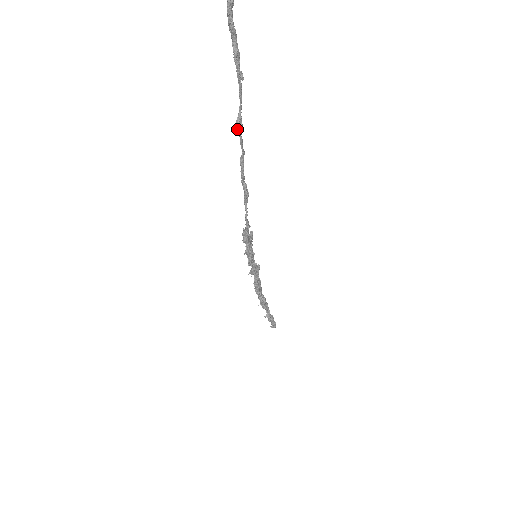
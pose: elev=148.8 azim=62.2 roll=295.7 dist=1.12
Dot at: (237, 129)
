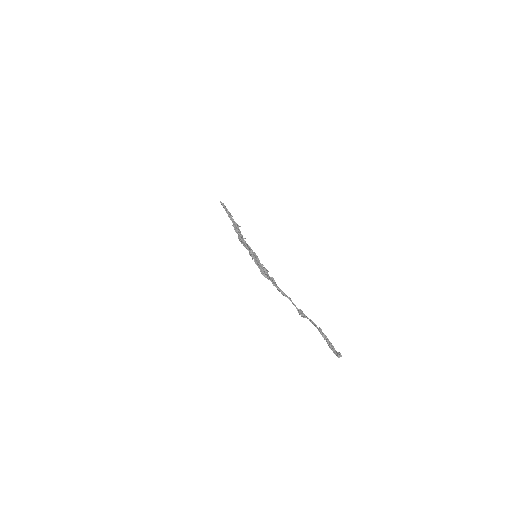
Dot at: (302, 316)
